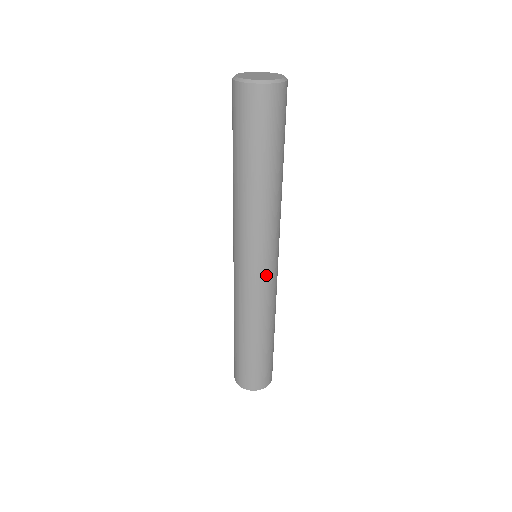
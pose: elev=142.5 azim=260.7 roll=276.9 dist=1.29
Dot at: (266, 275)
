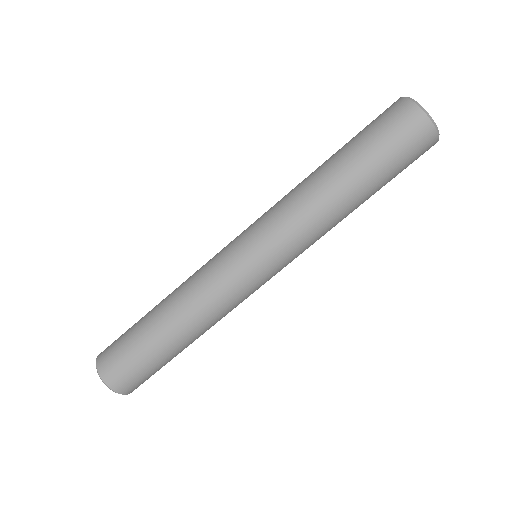
Dot at: (245, 269)
